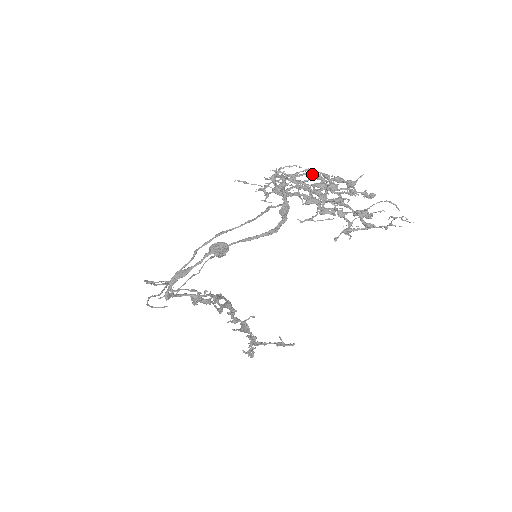
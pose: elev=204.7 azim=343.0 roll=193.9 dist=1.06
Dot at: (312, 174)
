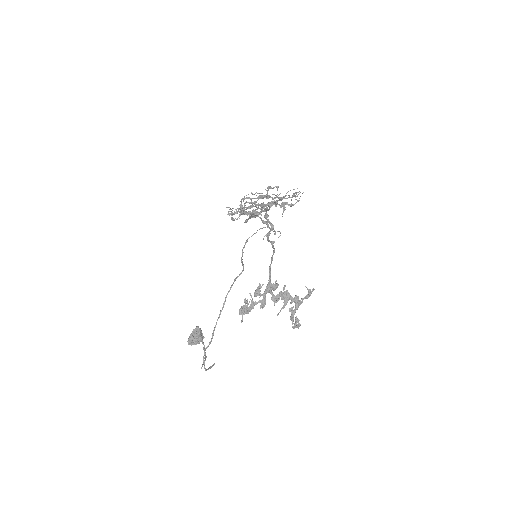
Dot at: occluded
